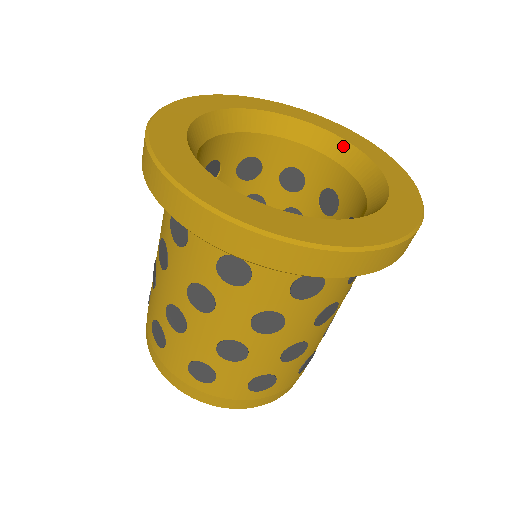
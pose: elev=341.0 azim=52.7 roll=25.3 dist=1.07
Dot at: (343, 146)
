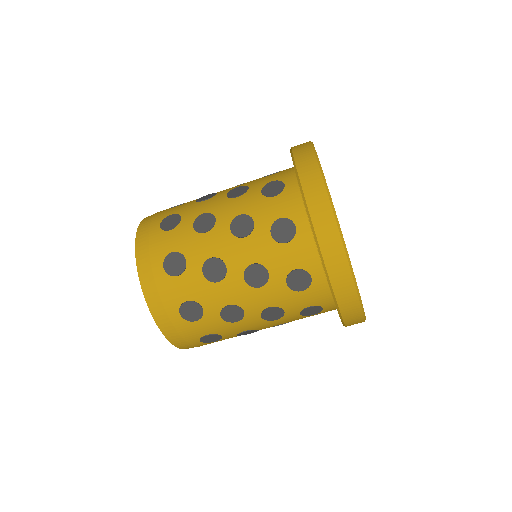
Dot at: occluded
